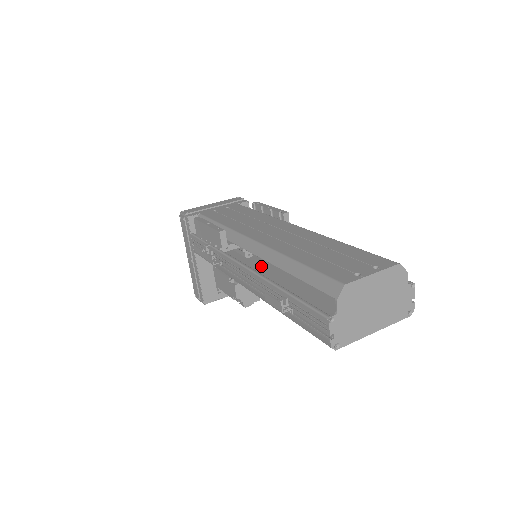
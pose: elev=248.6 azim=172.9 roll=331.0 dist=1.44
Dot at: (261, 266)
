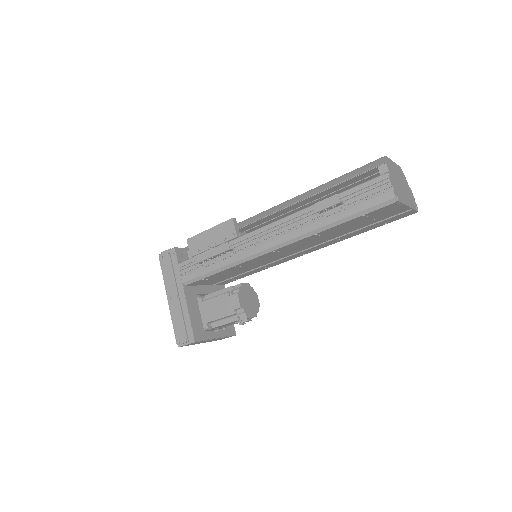
Dot at: occluded
